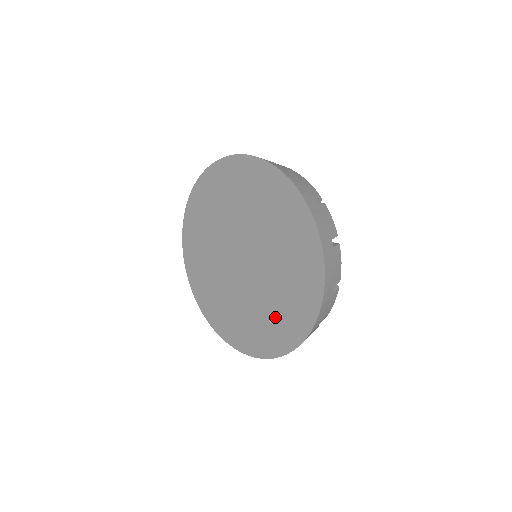
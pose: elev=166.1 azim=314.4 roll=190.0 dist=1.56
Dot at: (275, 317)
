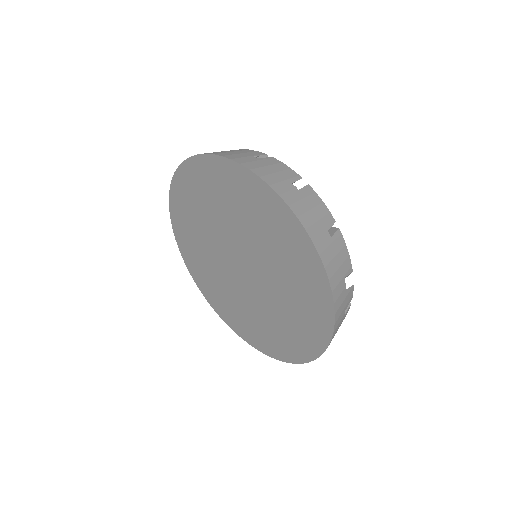
Dot at: (298, 302)
